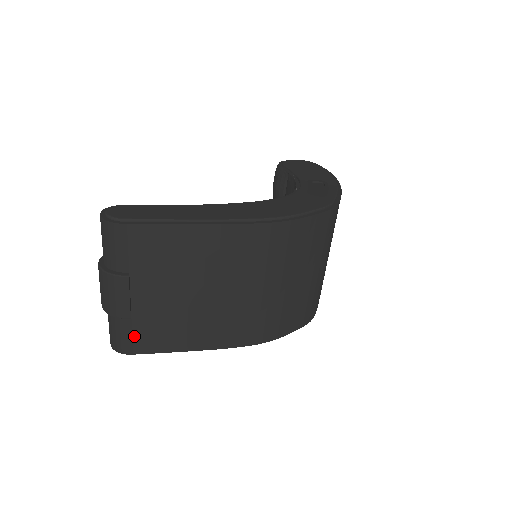
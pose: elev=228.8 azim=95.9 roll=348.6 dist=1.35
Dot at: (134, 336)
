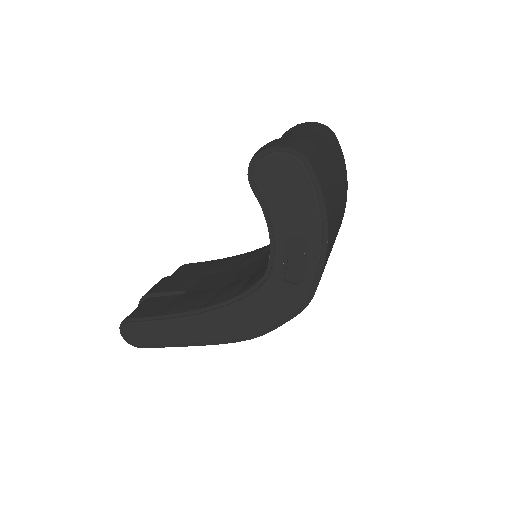
Dot at: occluded
